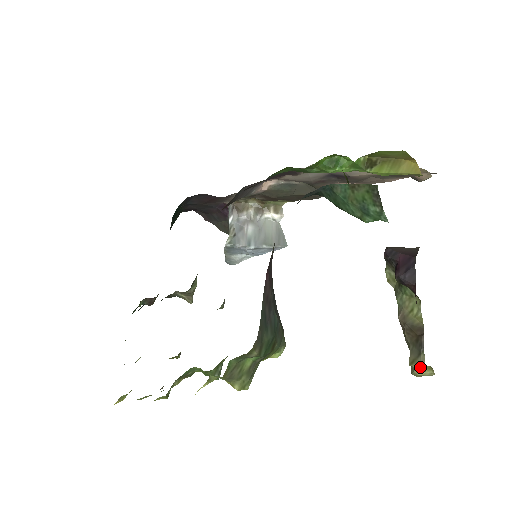
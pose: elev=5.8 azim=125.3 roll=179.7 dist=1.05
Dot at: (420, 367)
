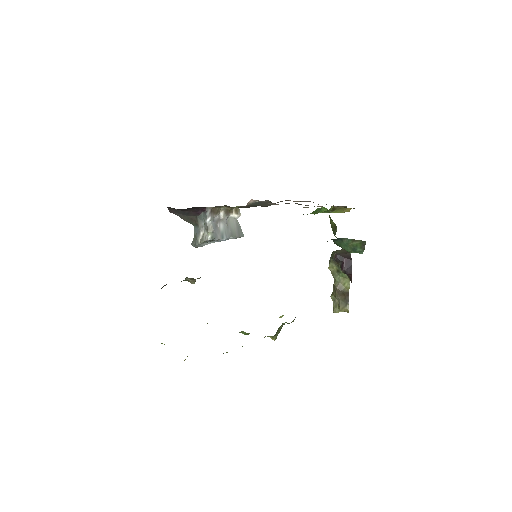
Dot at: (346, 311)
